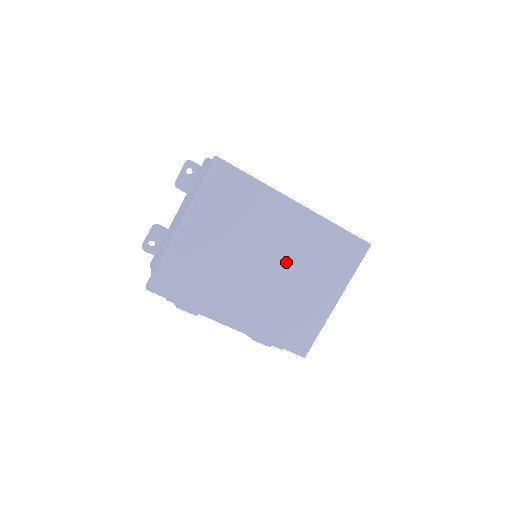
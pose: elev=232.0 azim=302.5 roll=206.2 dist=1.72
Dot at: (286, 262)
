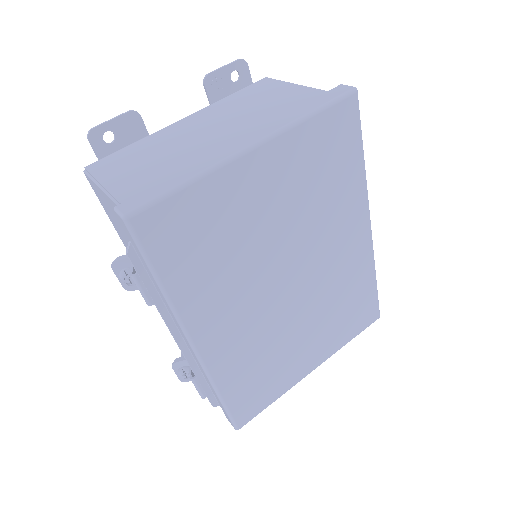
Dot at: (311, 290)
